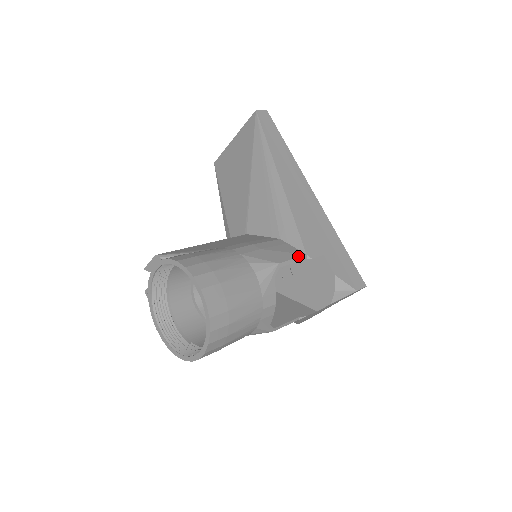
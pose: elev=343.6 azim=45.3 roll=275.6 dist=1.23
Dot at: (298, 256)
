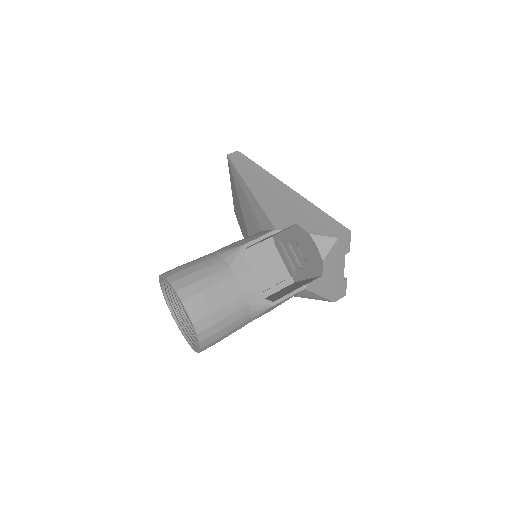
Dot at: (266, 233)
